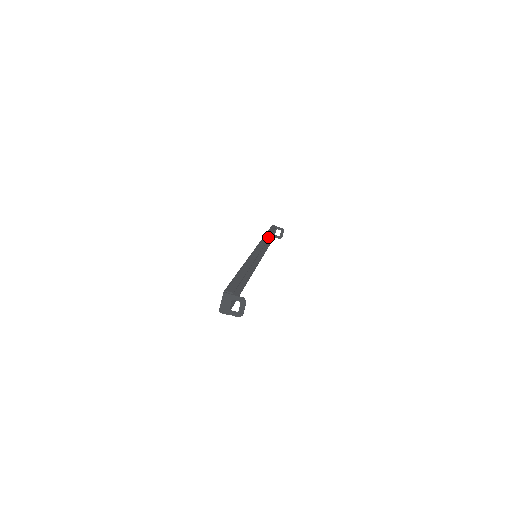
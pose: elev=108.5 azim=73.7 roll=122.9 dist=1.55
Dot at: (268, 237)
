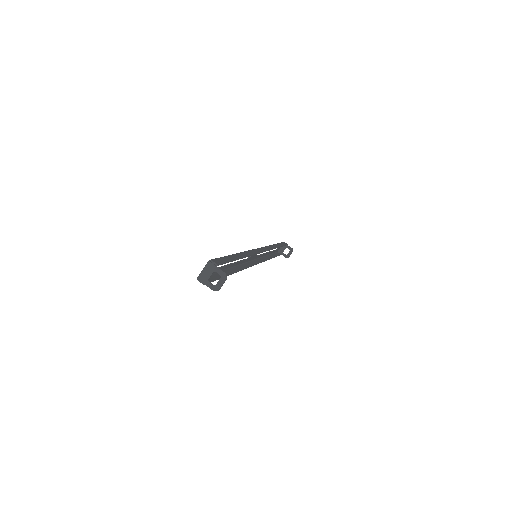
Dot at: (275, 247)
